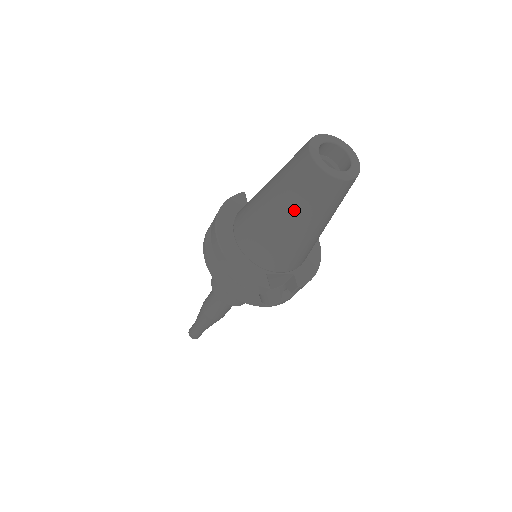
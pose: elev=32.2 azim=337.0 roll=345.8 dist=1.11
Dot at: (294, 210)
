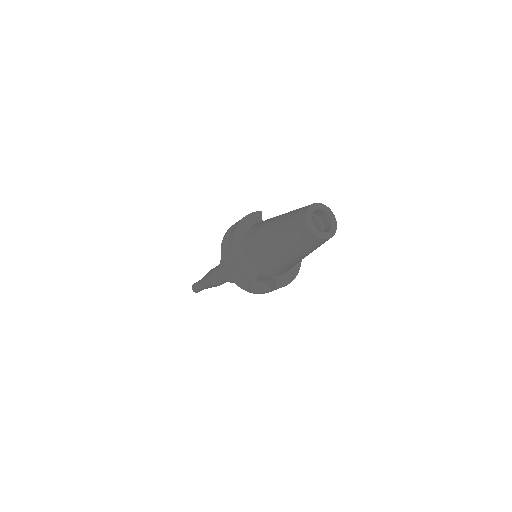
Dot at: (287, 244)
